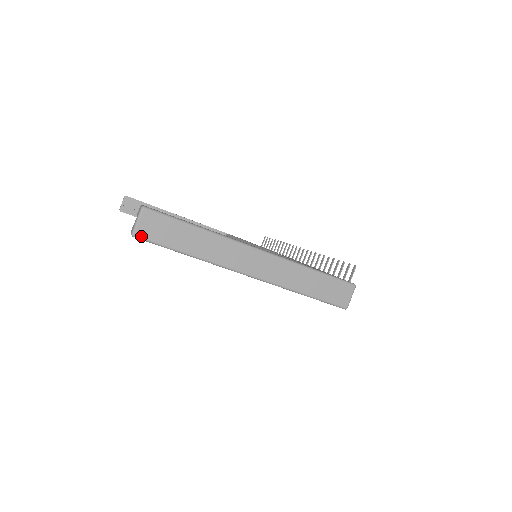
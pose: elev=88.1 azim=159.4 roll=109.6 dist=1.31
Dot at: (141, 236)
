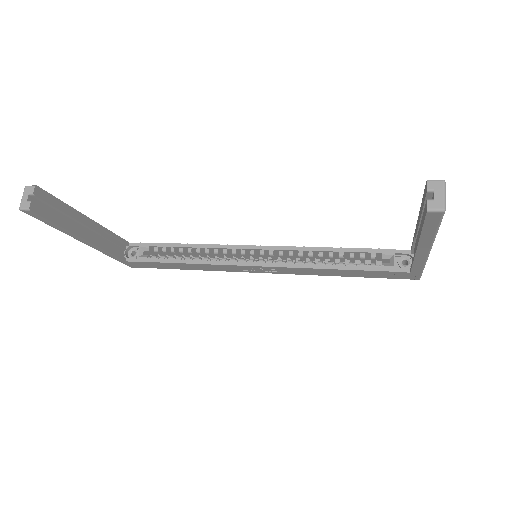
Dot at: occluded
